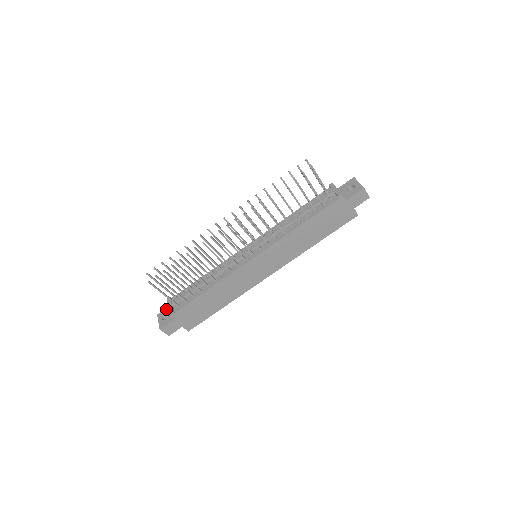
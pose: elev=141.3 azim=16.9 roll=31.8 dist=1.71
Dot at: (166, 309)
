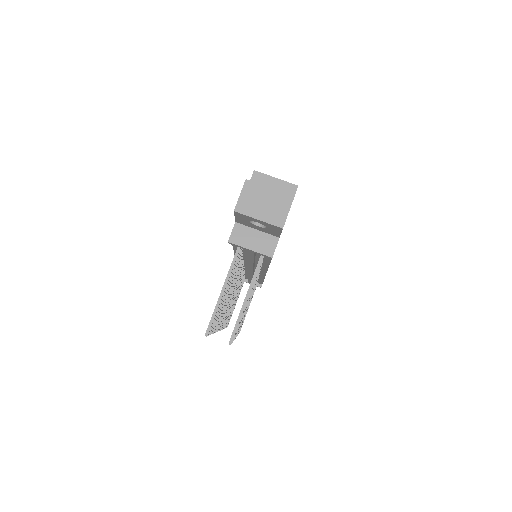
Dot at: occluded
